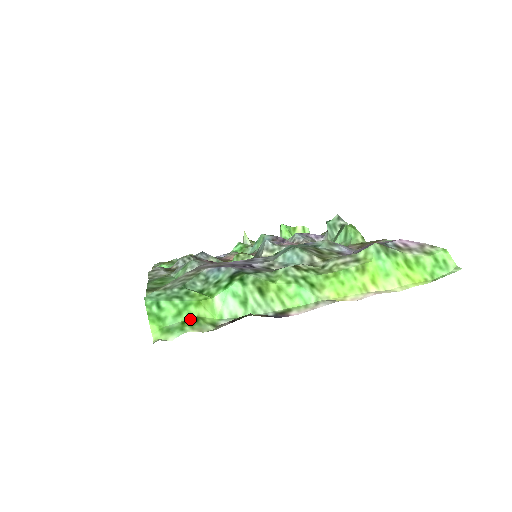
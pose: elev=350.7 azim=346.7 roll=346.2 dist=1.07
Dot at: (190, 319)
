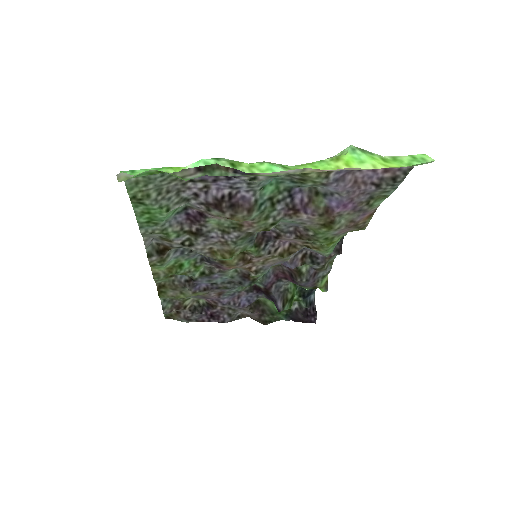
Dot at: occluded
